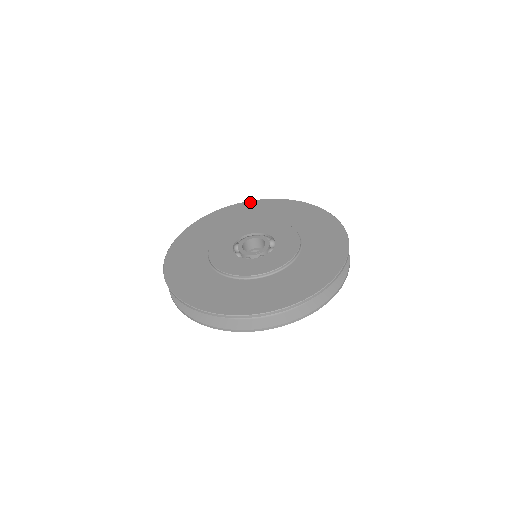
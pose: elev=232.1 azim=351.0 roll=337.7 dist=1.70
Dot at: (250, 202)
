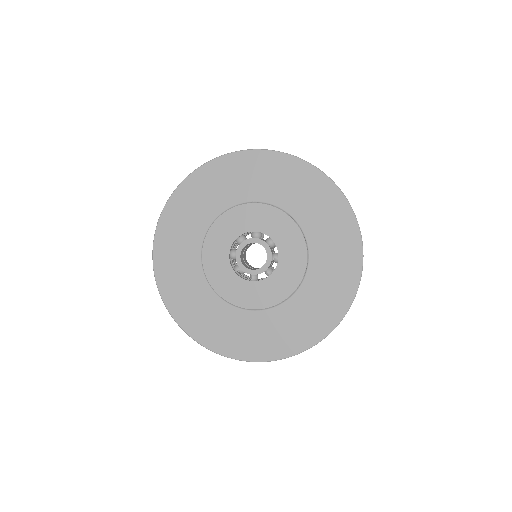
Dot at: (219, 161)
